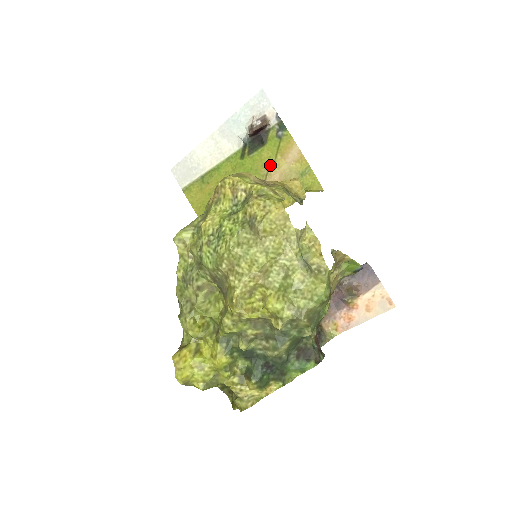
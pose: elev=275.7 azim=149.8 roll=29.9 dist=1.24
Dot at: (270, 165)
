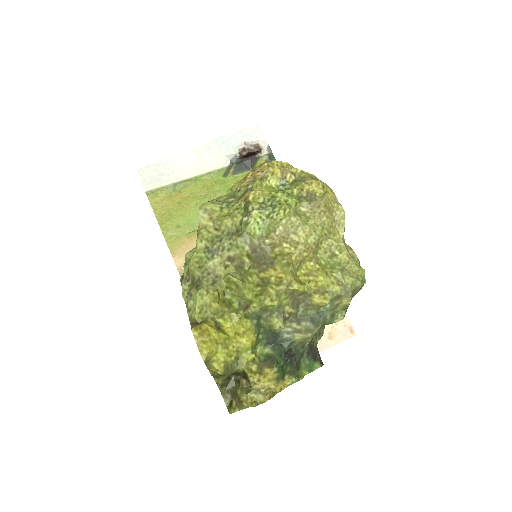
Dot at: occluded
